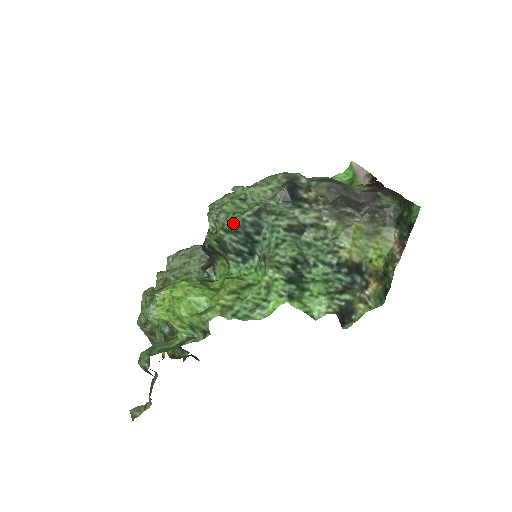
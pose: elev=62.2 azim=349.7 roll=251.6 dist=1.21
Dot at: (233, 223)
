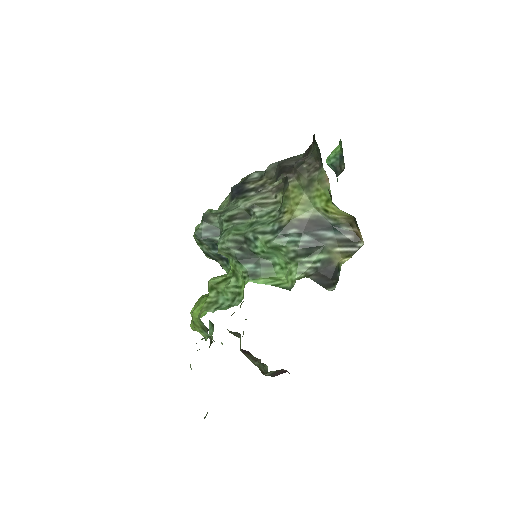
Dot at: occluded
